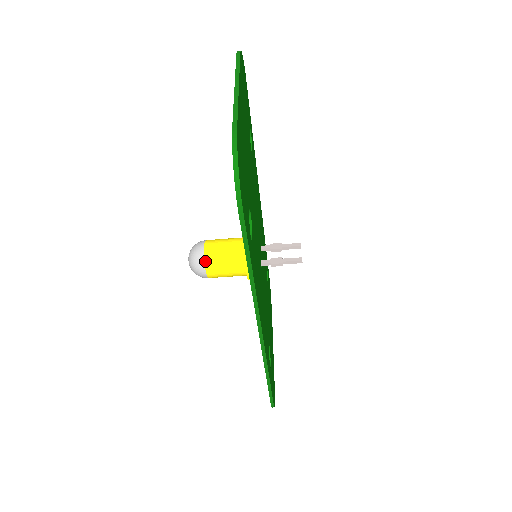
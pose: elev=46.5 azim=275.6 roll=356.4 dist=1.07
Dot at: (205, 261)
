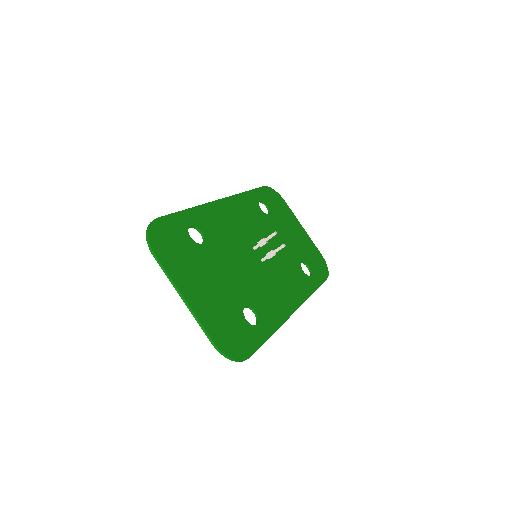
Dot at: occluded
